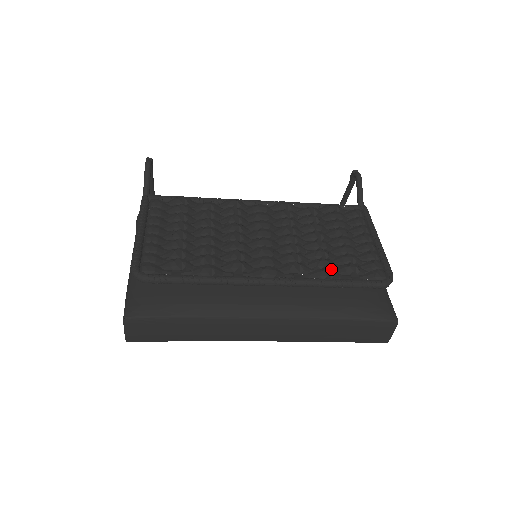
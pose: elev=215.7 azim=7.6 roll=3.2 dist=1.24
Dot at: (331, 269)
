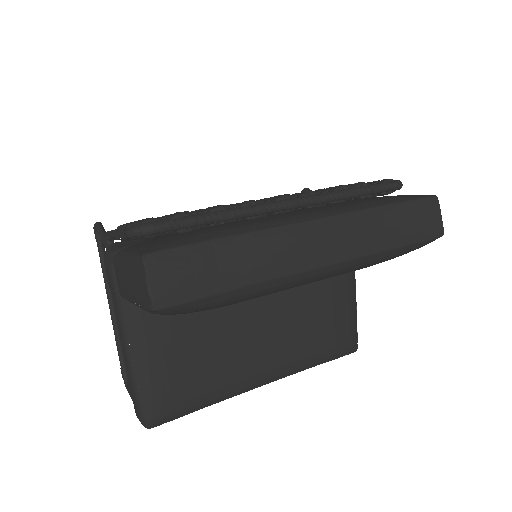
Dot at: occluded
